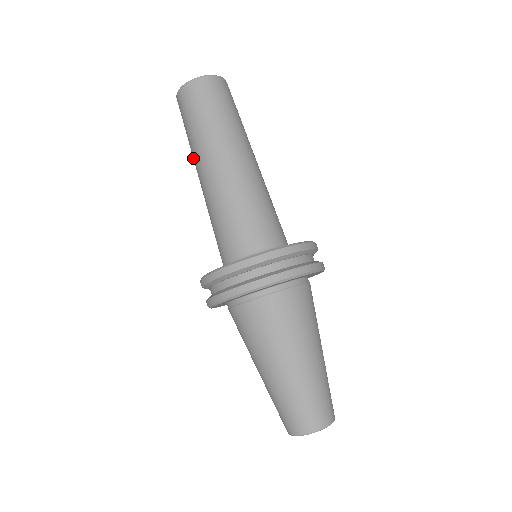
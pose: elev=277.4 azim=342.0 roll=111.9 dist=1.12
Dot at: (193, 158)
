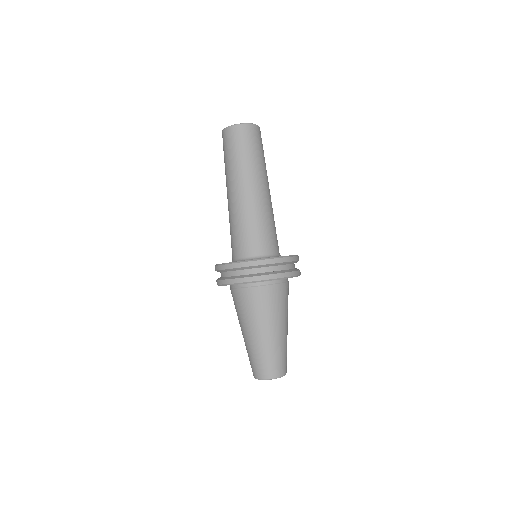
Dot at: occluded
